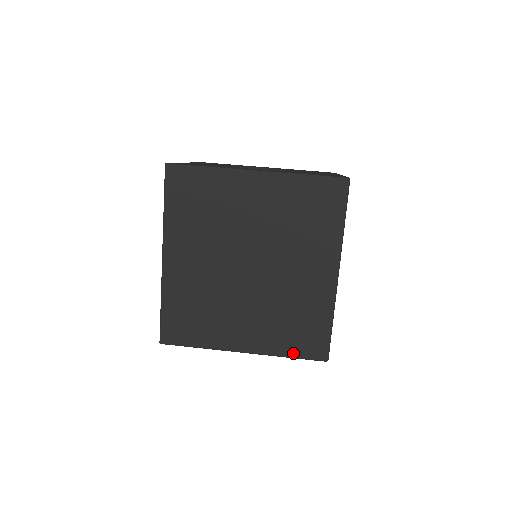
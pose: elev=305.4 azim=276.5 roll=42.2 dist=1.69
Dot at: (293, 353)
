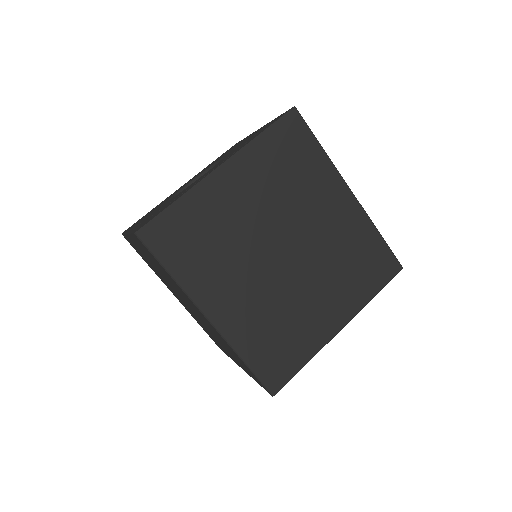
Dot at: (376, 288)
